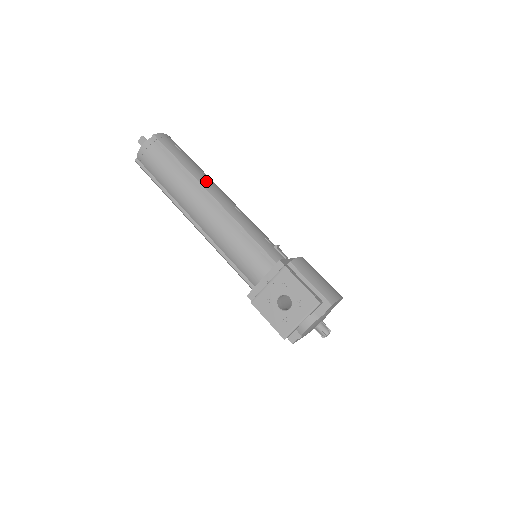
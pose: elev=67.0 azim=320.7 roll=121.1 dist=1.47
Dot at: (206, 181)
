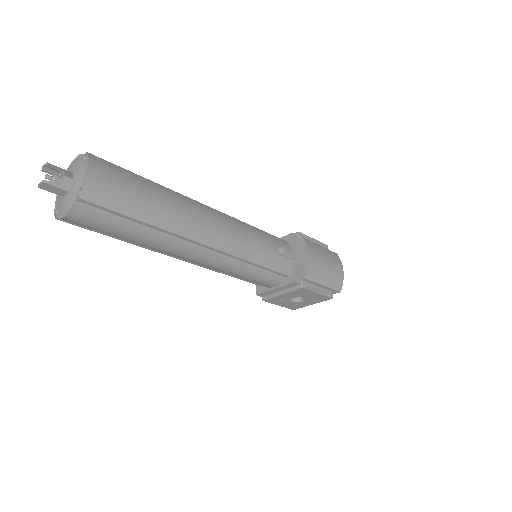
Dot at: (187, 226)
